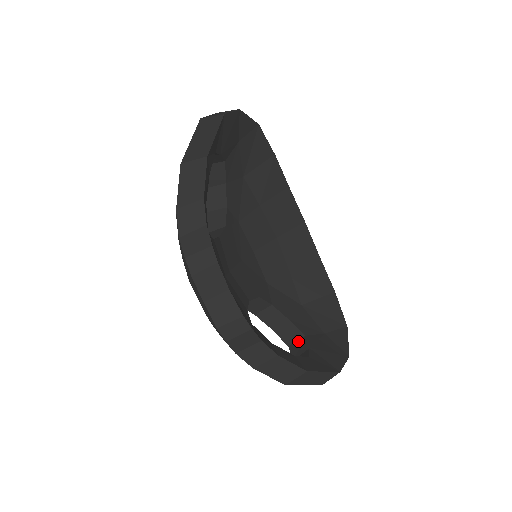
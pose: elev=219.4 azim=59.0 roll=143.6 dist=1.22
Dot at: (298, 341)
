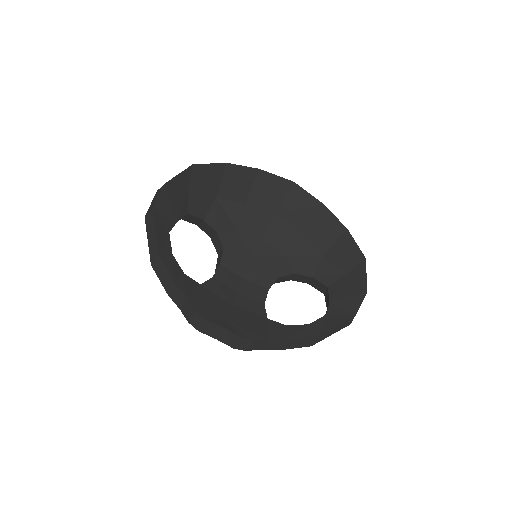
Dot at: (326, 291)
